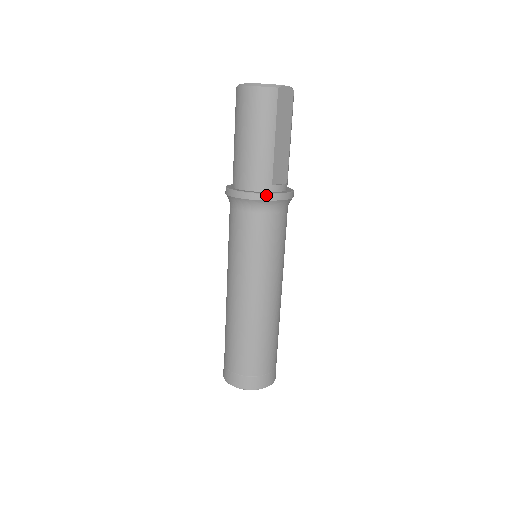
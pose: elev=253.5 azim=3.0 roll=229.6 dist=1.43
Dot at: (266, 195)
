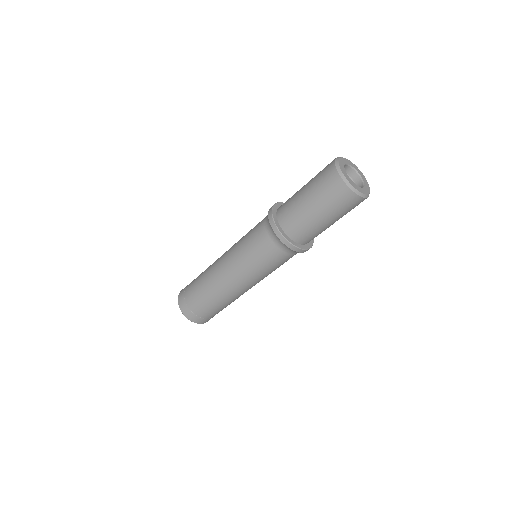
Dot at: (306, 250)
